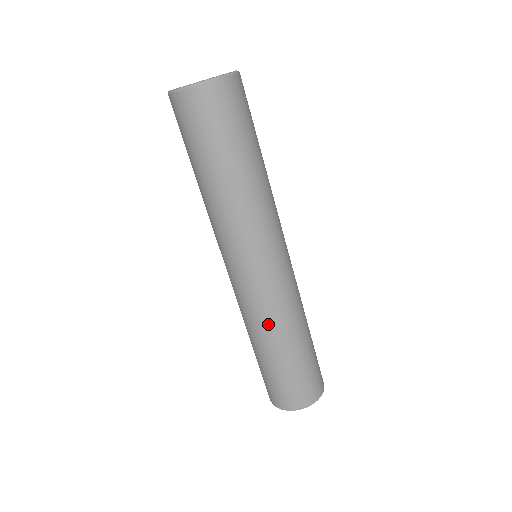
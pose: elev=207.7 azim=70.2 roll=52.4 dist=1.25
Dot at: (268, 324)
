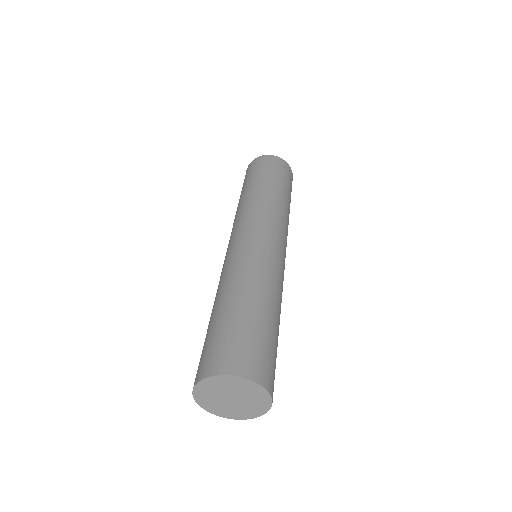
Dot at: (268, 278)
